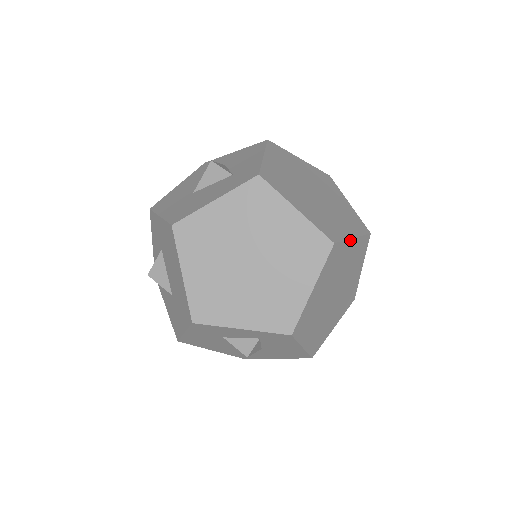
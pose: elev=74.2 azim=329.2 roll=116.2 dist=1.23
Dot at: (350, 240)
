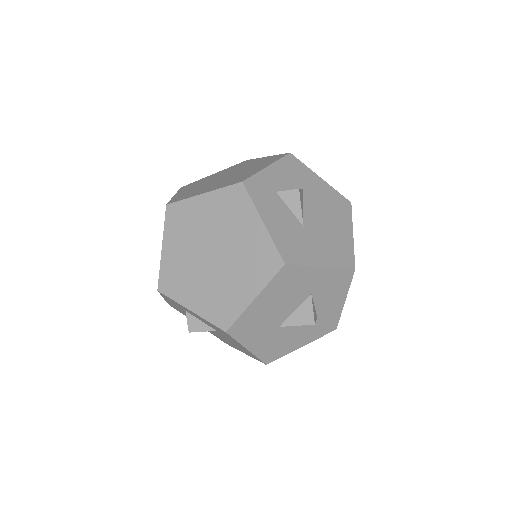
Dot at: occluded
